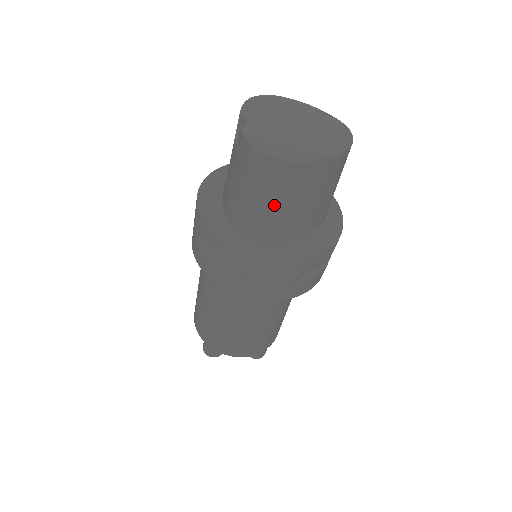
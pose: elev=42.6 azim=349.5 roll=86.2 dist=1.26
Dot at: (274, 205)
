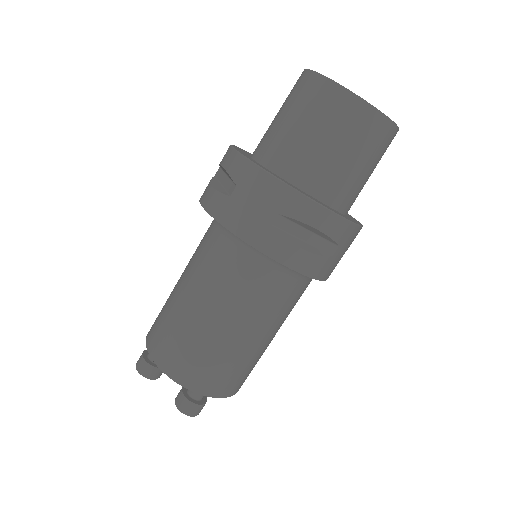
Dot at: (296, 124)
